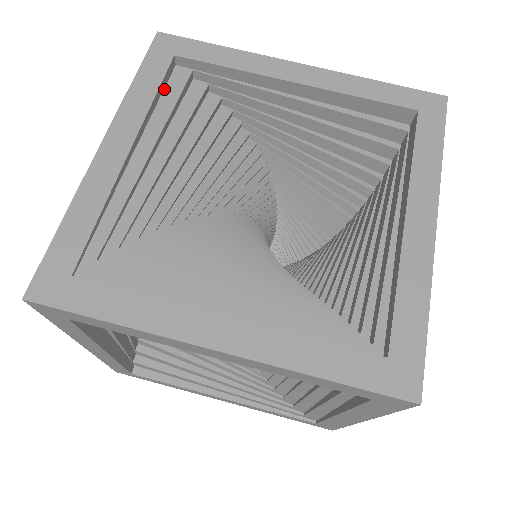
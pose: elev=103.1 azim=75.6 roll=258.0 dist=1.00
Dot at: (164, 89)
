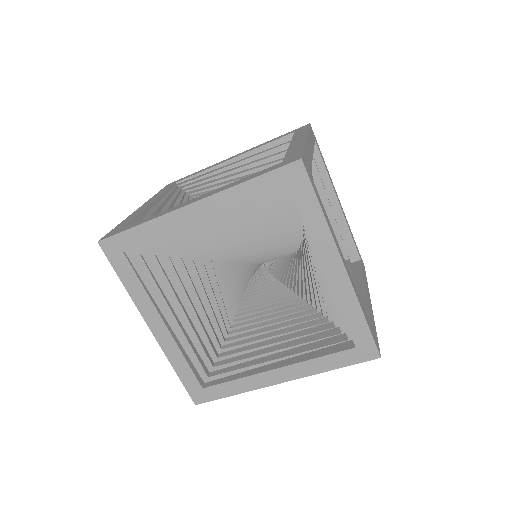
Dot at: occluded
